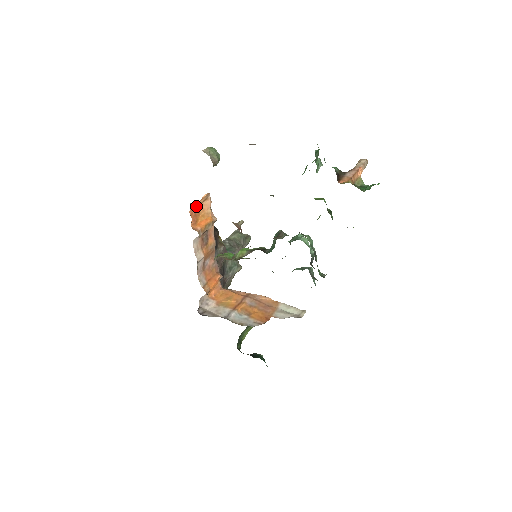
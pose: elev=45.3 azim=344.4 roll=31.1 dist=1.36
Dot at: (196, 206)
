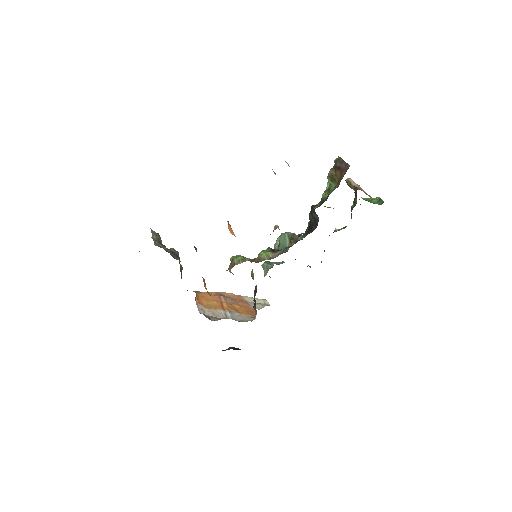
Dot at: occluded
